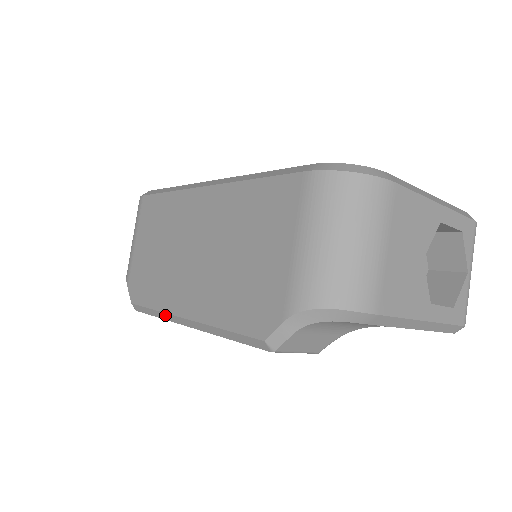
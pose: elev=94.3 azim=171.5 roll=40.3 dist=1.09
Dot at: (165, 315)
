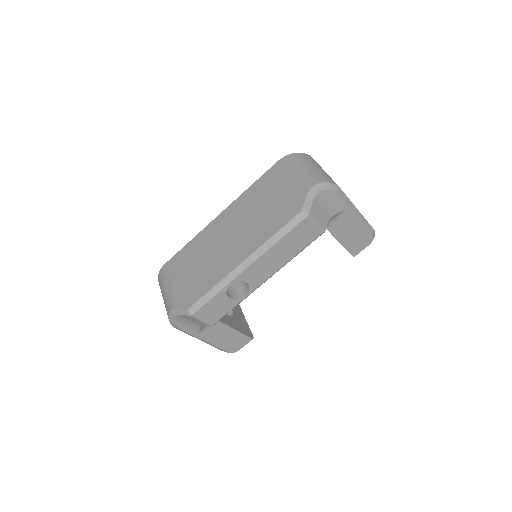
Dot at: (225, 280)
